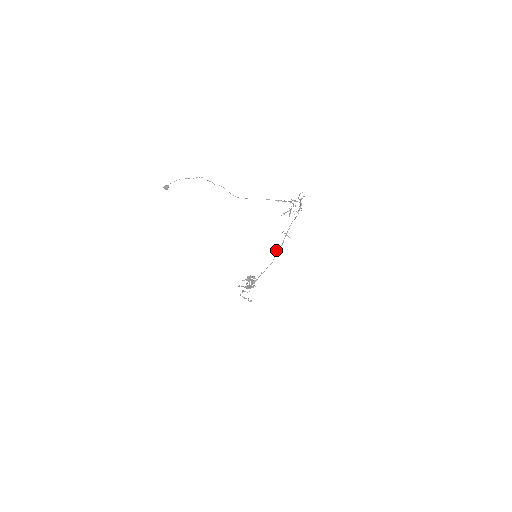
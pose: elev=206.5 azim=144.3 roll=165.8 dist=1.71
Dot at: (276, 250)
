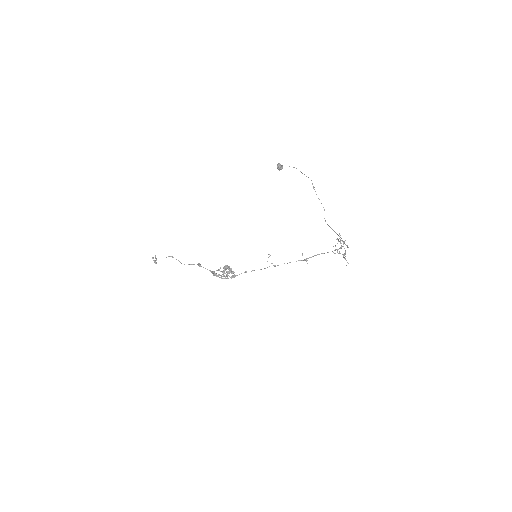
Dot at: (269, 256)
